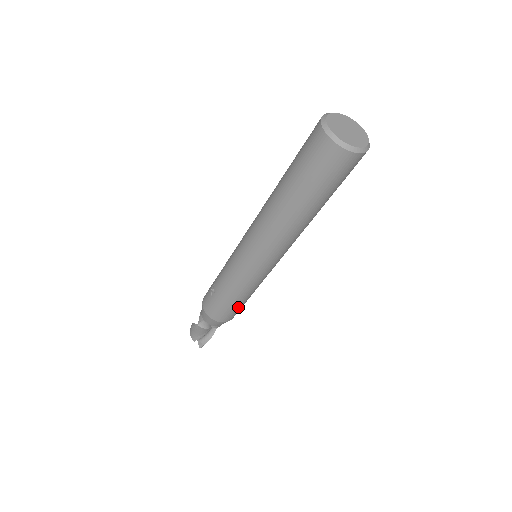
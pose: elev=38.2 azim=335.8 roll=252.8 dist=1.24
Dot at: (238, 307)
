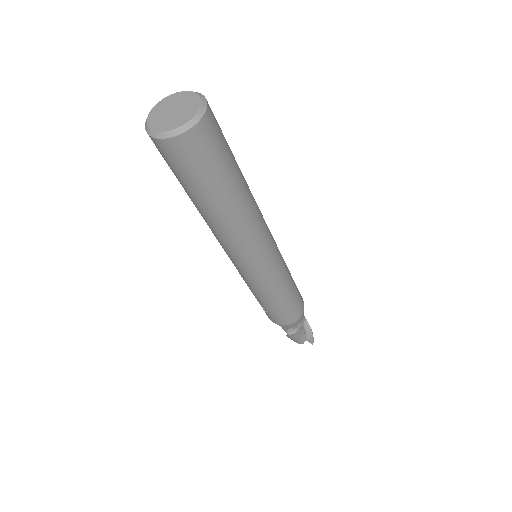
Dot at: (294, 299)
